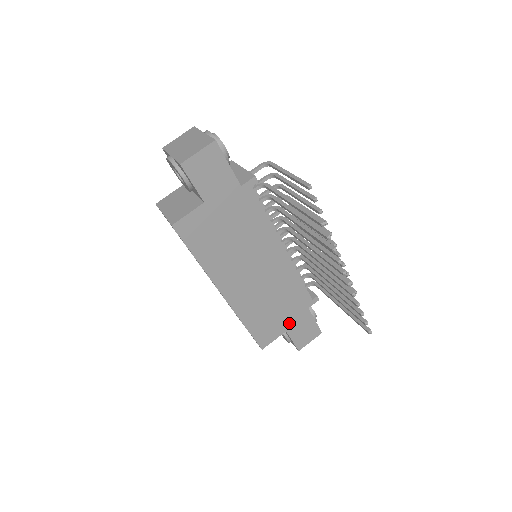
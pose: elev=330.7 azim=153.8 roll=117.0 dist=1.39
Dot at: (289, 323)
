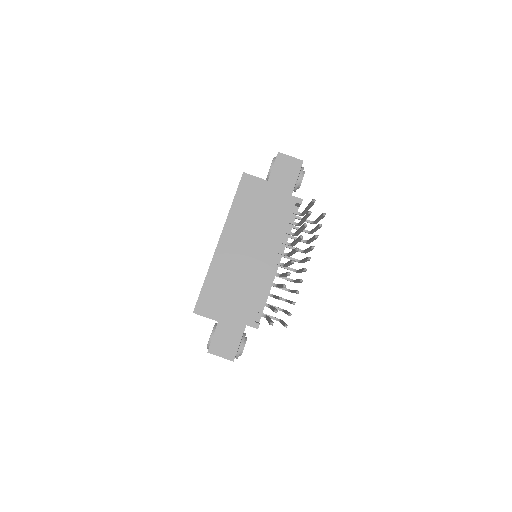
Dot at: (226, 318)
